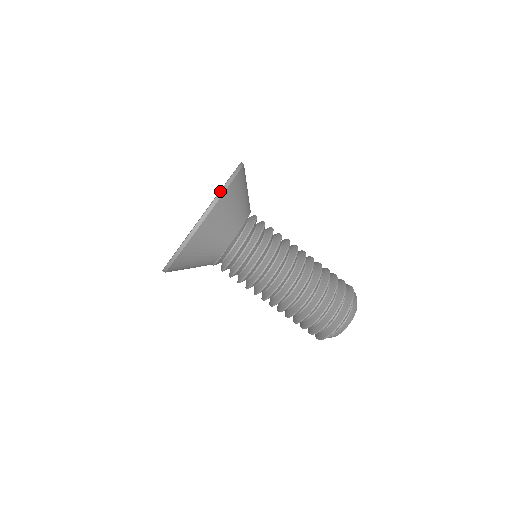
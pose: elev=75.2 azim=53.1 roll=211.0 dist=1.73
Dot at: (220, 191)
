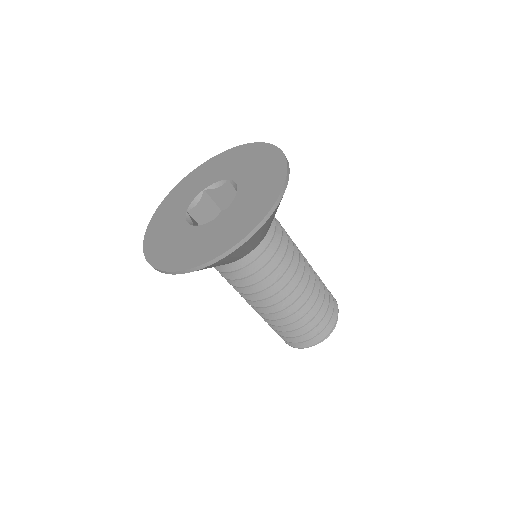
Dot at: (245, 237)
